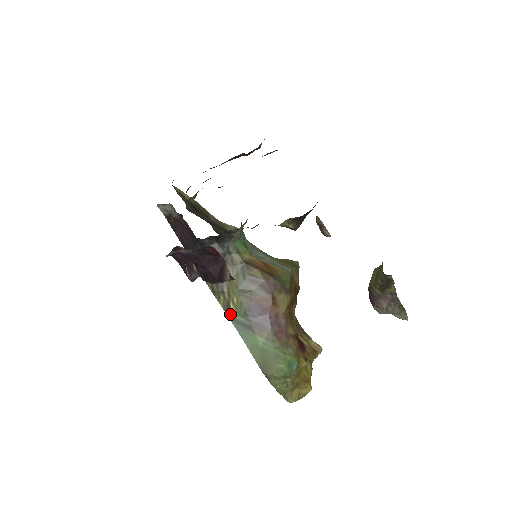
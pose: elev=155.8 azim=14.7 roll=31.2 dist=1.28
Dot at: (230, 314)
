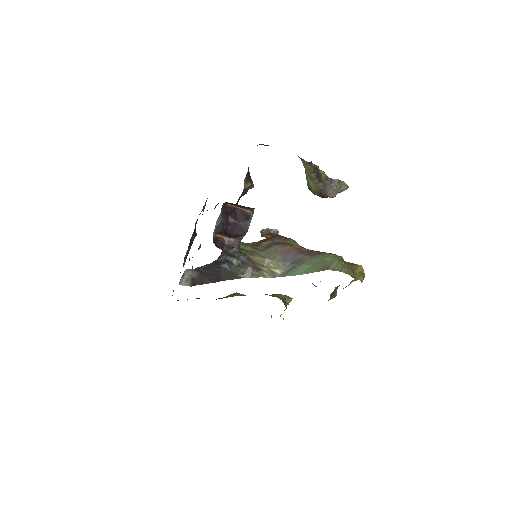
Dot at: (278, 275)
